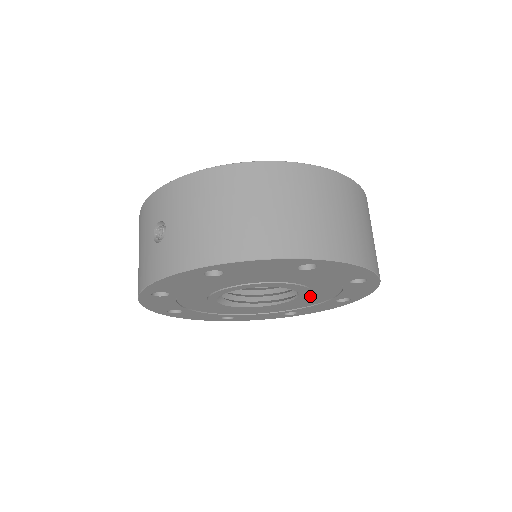
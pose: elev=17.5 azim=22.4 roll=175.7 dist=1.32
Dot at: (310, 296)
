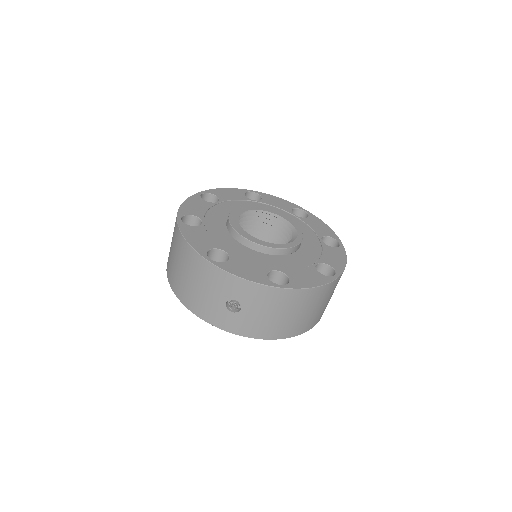
Dot at: occluded
